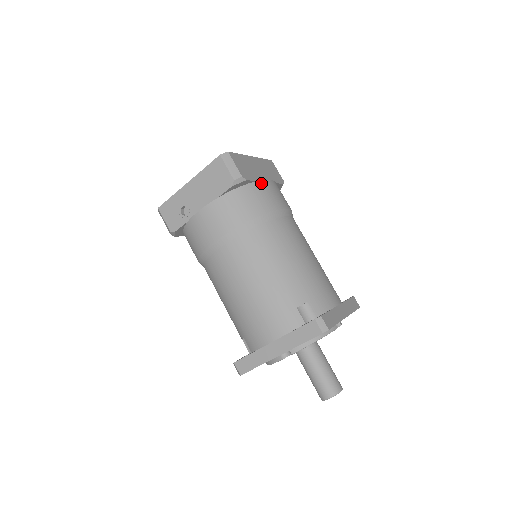
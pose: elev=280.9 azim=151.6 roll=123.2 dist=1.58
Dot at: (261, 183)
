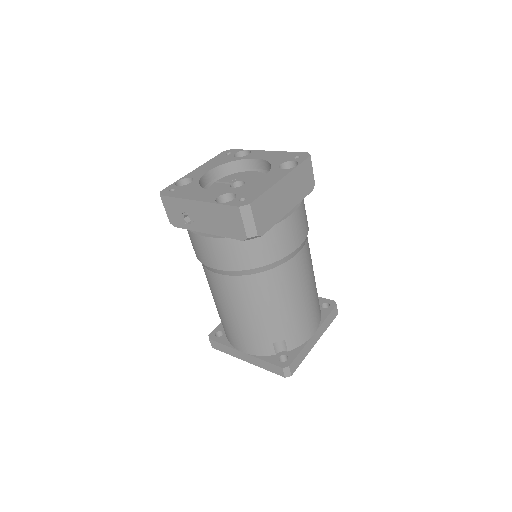
Dot at: (280, 225)
